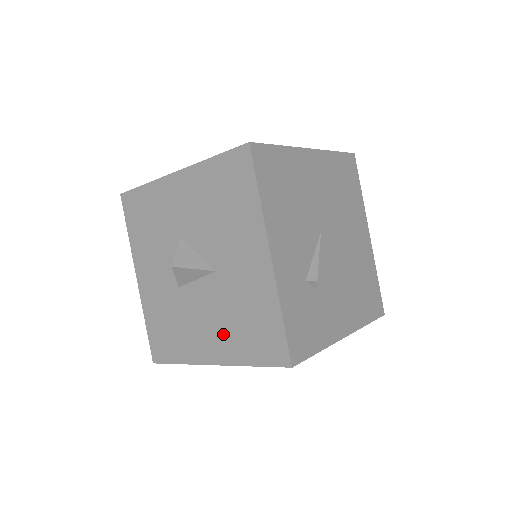
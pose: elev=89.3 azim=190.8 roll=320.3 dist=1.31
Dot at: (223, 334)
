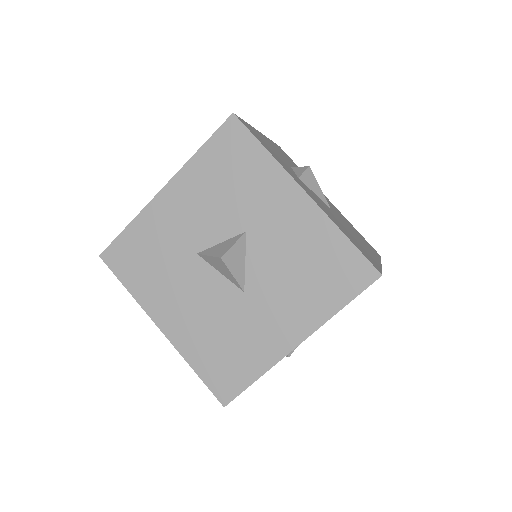
Dot at: (196, 328)
